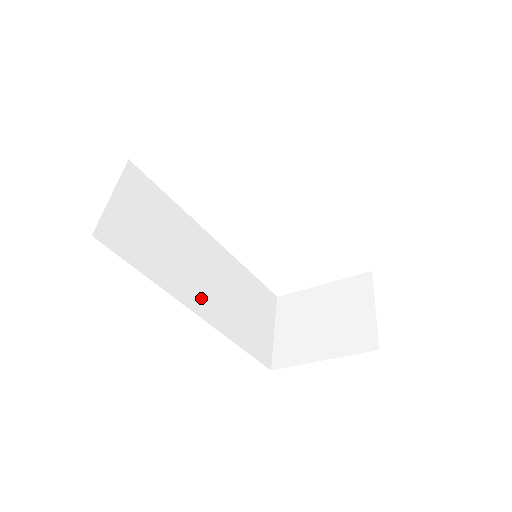
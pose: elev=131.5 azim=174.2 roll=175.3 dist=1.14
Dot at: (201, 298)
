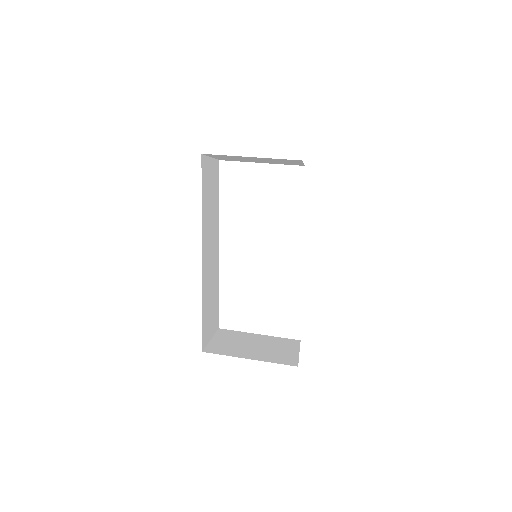
Dot at: (206, 255)
